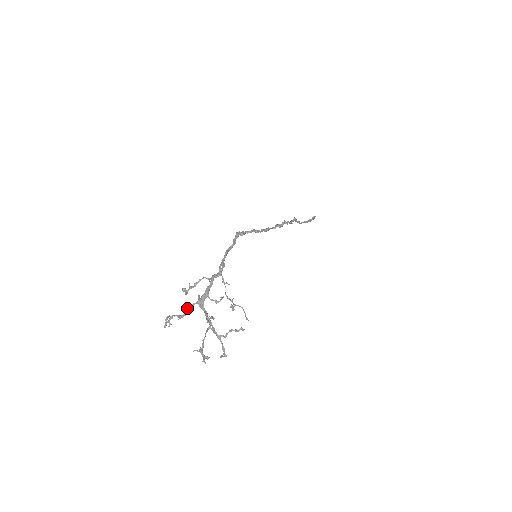
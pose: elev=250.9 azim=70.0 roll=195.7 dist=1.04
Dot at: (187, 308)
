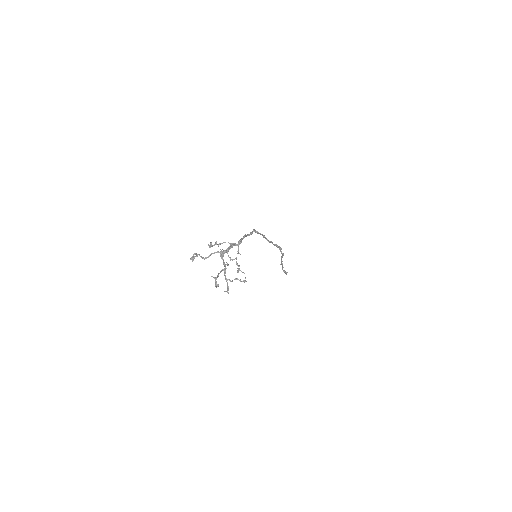
Dot at: (211, 253)
